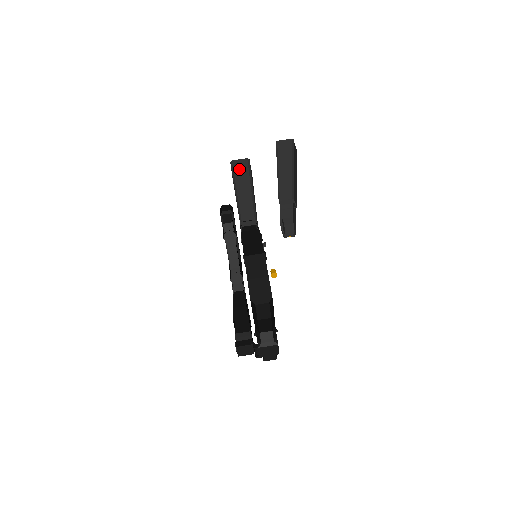
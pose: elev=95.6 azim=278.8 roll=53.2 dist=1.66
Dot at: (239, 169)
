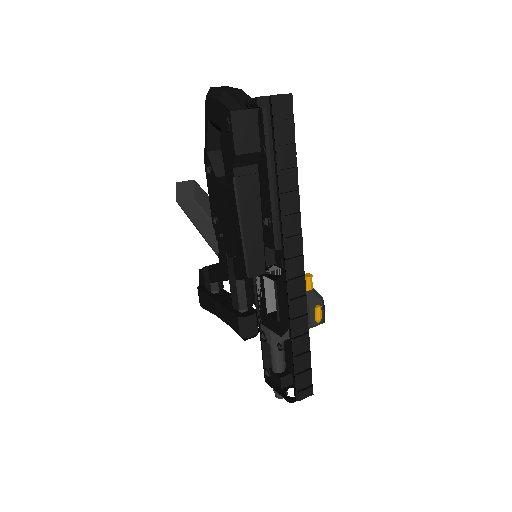
Dot at: (189, 209)
